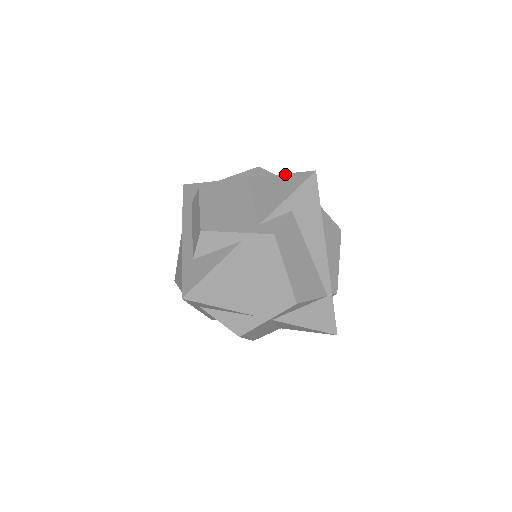
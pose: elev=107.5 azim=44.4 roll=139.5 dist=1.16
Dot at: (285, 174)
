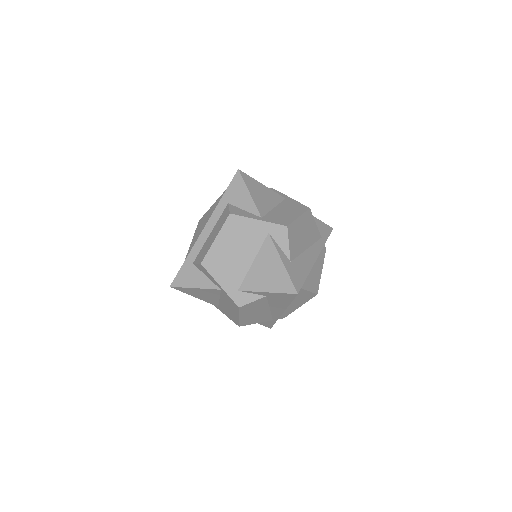
Dot at: (285, 268)
